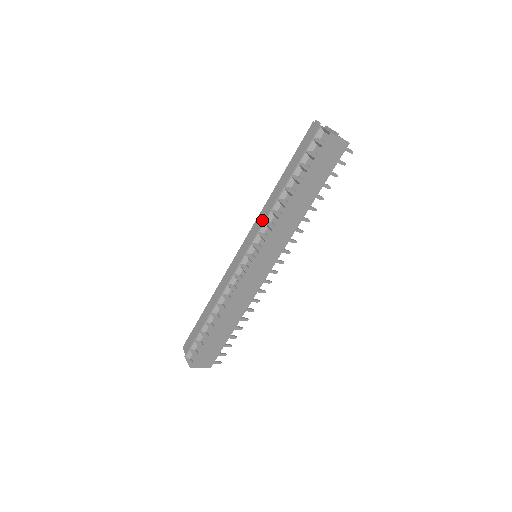
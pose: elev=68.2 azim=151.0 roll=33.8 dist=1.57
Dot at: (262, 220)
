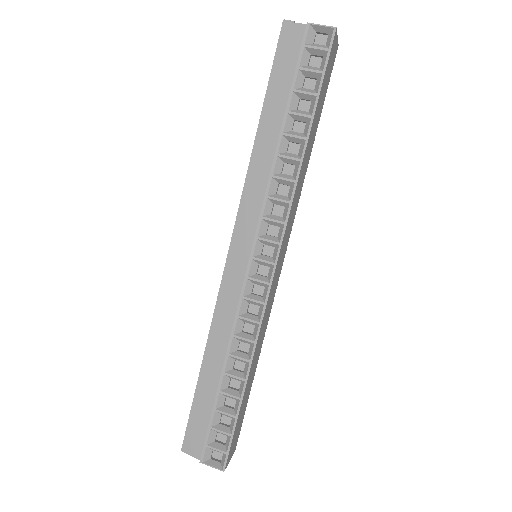
Dot at: (256, 197)
